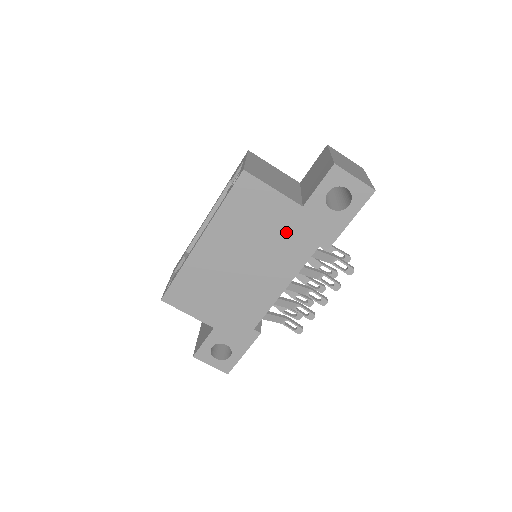
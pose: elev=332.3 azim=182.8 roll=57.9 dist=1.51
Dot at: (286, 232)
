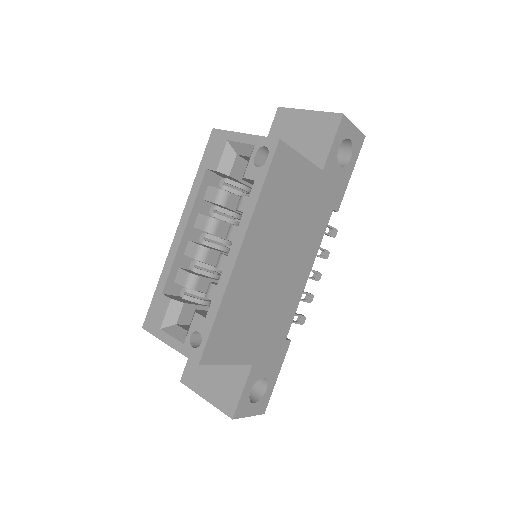
Dot at: (311, 206)
